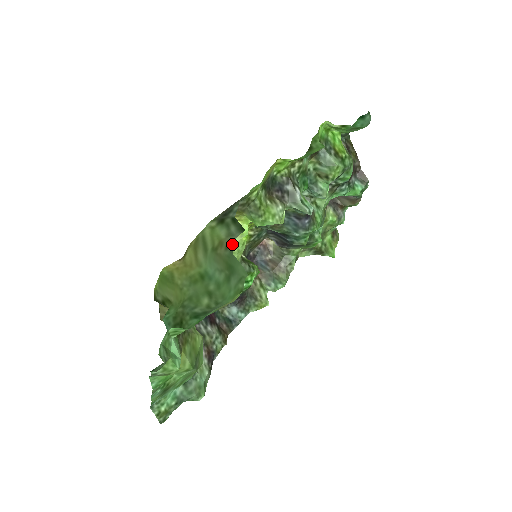
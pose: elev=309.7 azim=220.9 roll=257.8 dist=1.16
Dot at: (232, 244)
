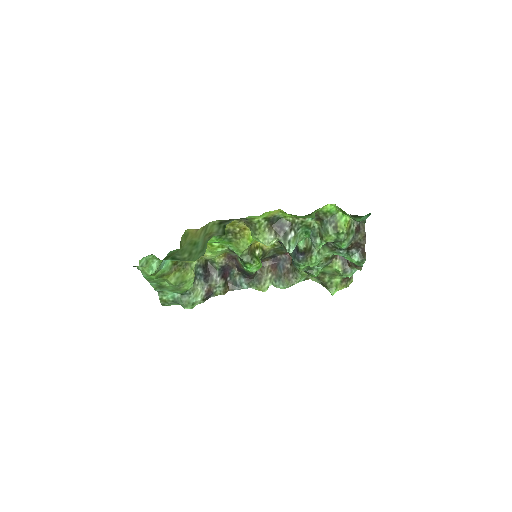
Dot at: (241, 240)
